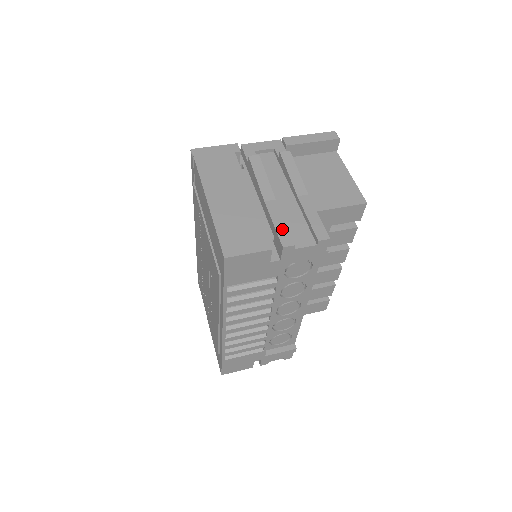
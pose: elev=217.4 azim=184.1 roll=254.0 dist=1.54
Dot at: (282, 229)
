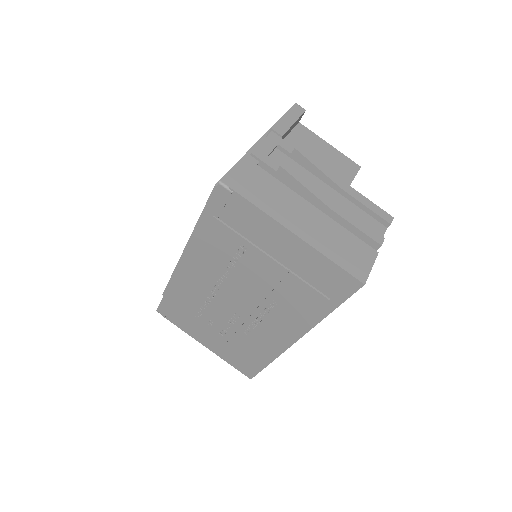
Dot at: (365, 229)
